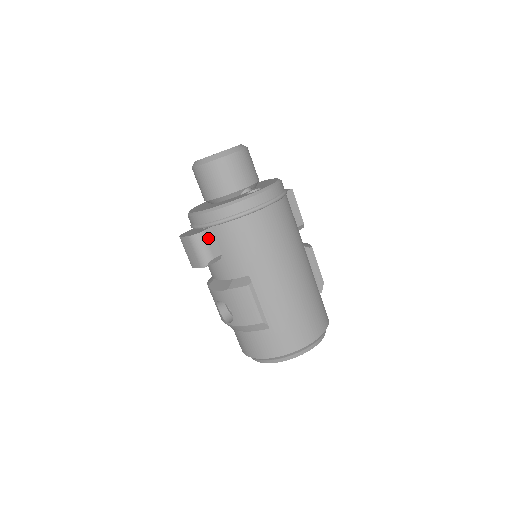
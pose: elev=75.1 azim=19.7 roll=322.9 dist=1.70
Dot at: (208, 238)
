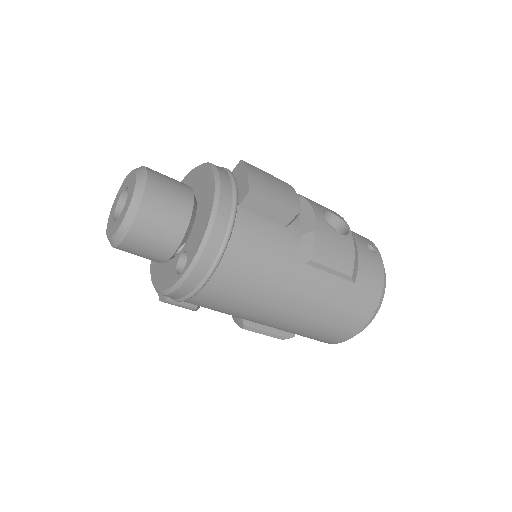
Dot at: occluded
